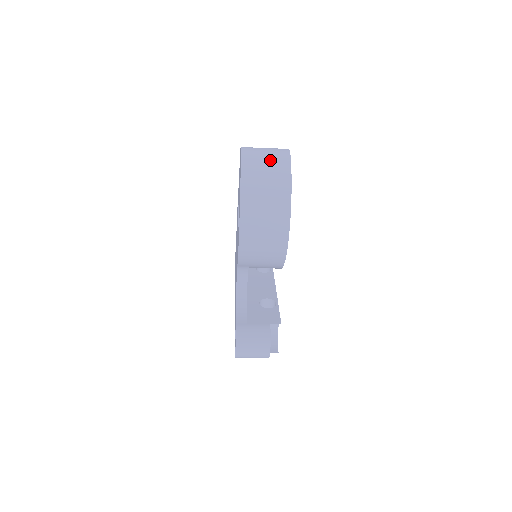
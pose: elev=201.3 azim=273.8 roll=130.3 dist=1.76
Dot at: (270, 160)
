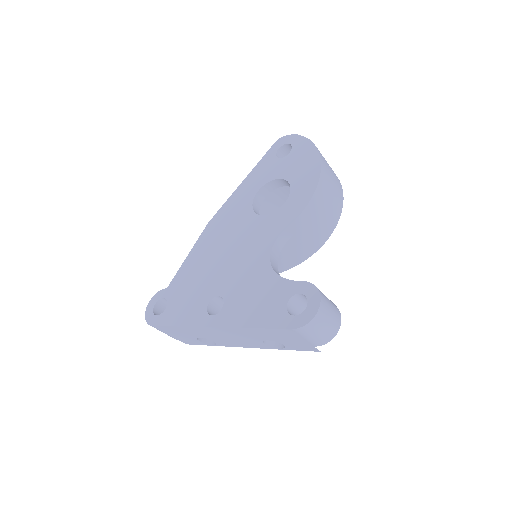
Dot at: occluded
